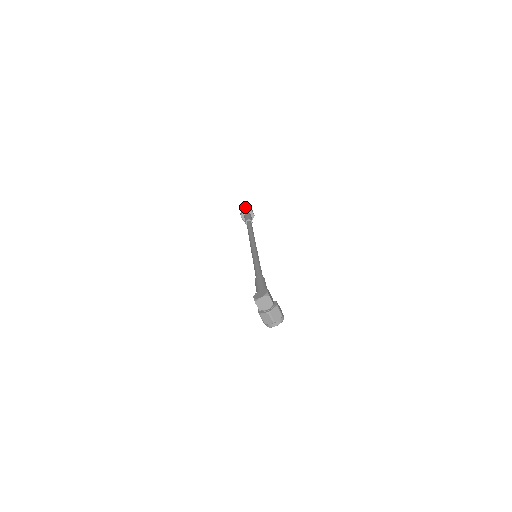
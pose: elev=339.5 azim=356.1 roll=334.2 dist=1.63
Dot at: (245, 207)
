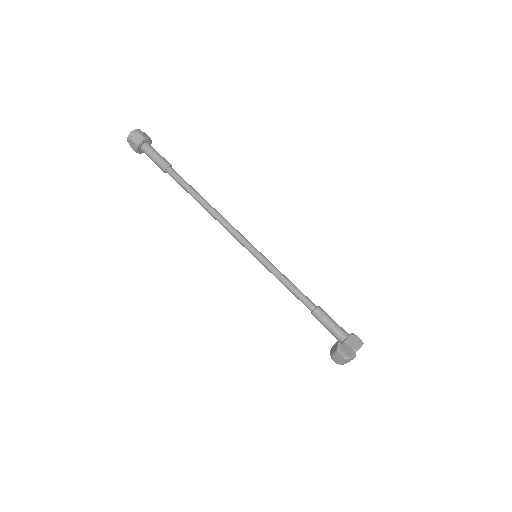
Dot at: (136, 129)
